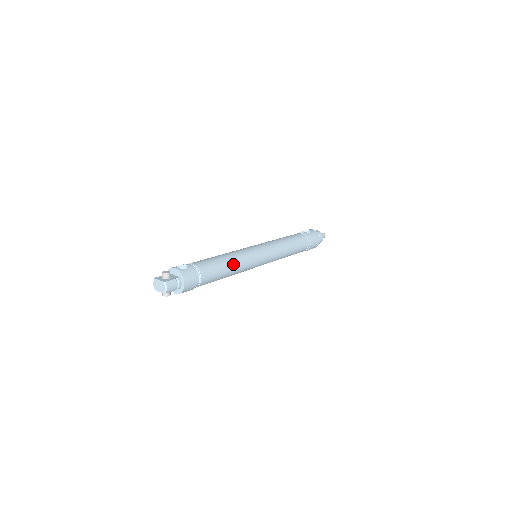
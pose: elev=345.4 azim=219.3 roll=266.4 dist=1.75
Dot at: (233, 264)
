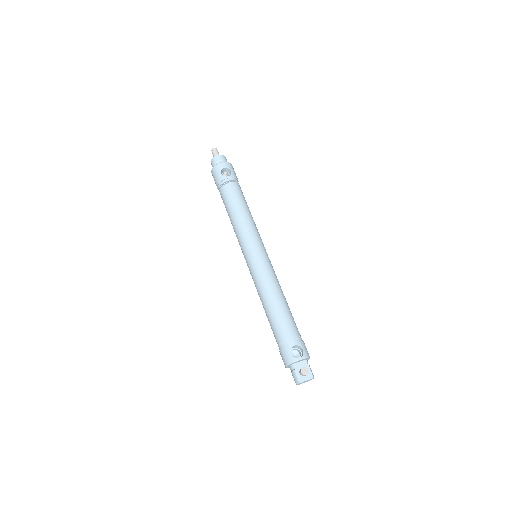
Dot at: occluded
